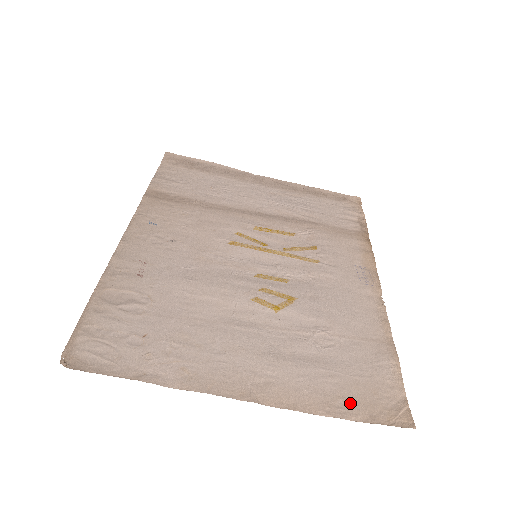
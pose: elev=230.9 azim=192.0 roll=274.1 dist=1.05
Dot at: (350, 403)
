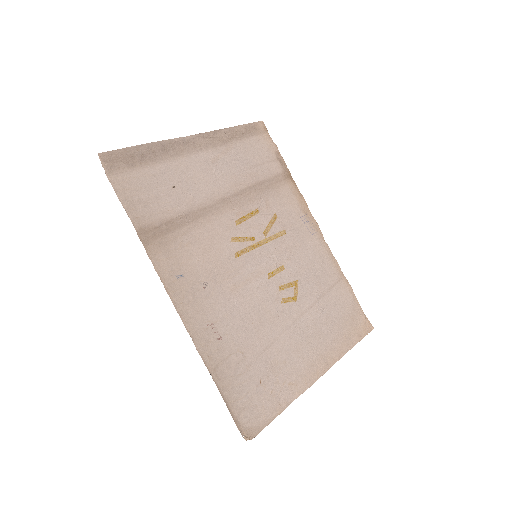
Dot at: (350, 335)
